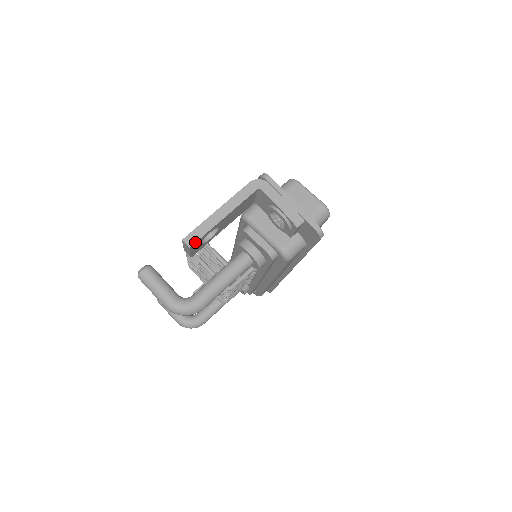
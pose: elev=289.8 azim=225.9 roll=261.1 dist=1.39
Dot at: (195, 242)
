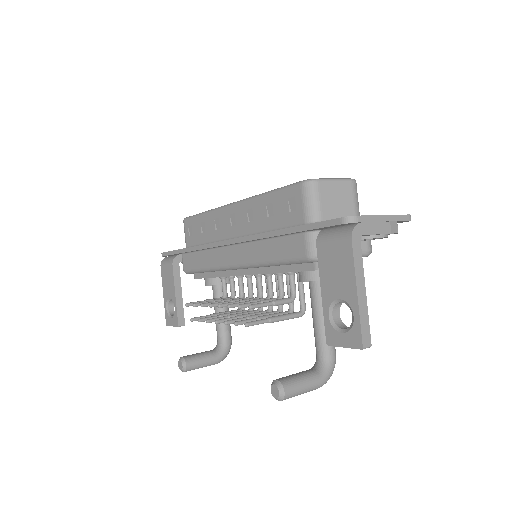
Dot at: (370, 338)
